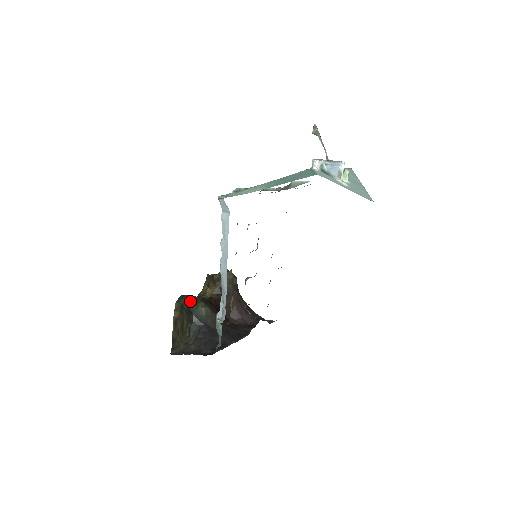
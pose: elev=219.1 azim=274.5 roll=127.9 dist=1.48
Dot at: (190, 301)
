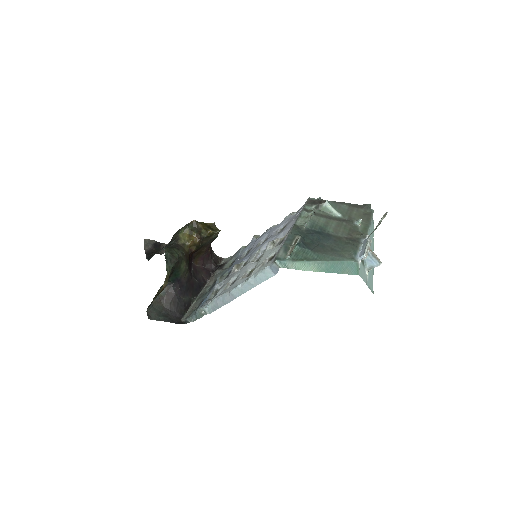
Dot at: (177, 263)
